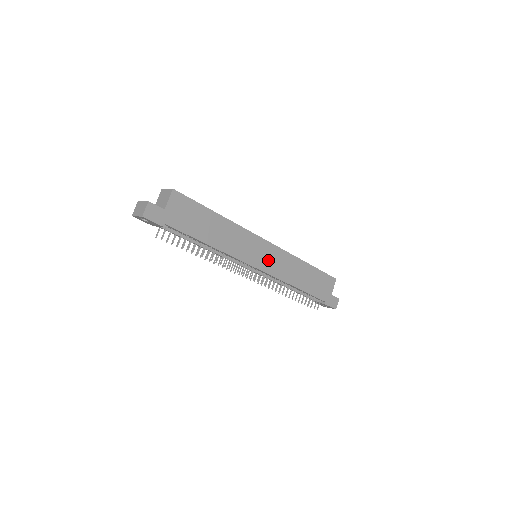
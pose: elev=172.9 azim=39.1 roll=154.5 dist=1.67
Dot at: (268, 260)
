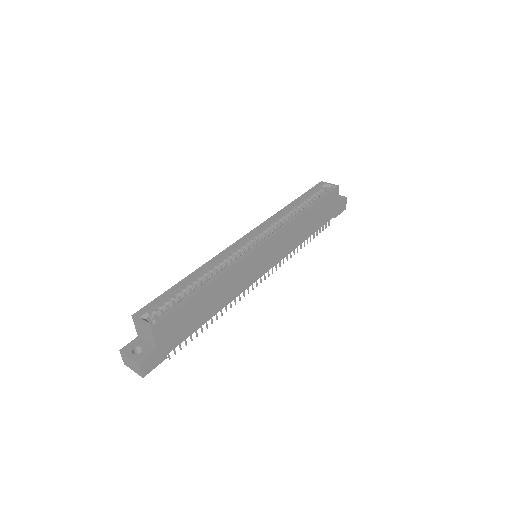
Dot at: (272, 255)
